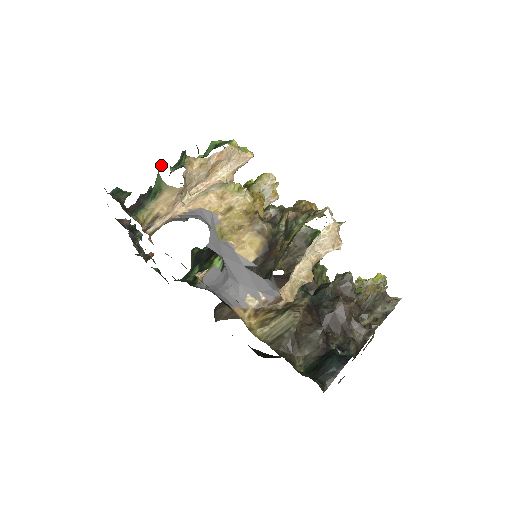
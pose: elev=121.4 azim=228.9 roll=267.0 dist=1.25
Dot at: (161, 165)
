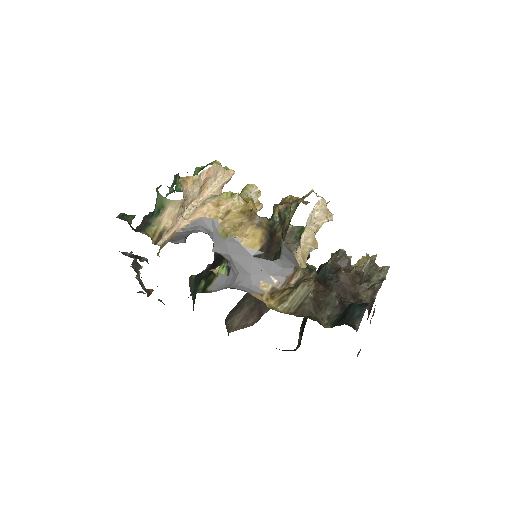
Dot at: (159, 187)
